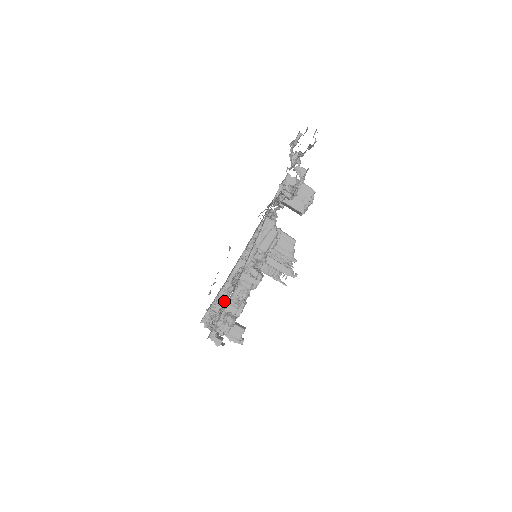
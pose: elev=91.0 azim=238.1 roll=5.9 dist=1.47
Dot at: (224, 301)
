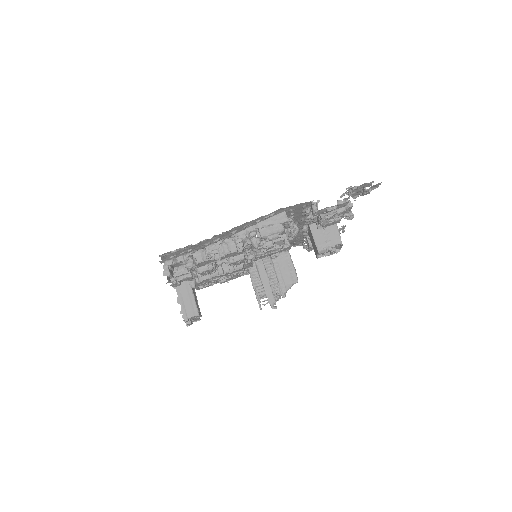
Dot at: occluded
